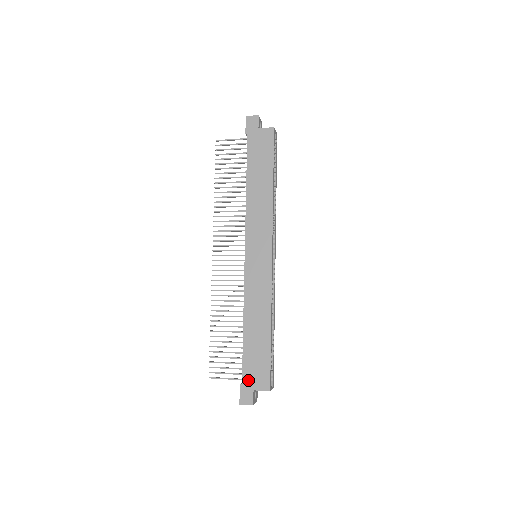
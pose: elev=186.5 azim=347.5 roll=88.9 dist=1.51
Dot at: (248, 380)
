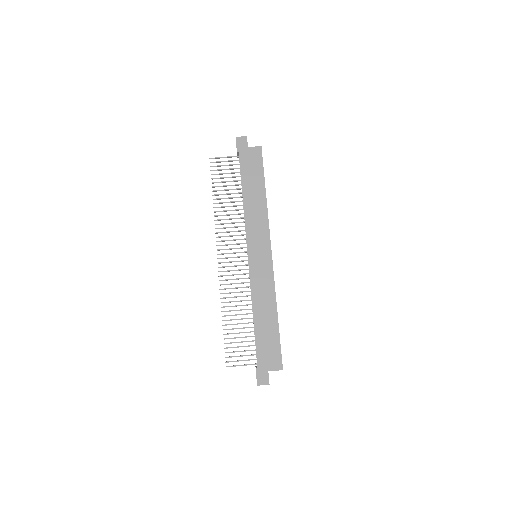
Dot at: (262, 363)
